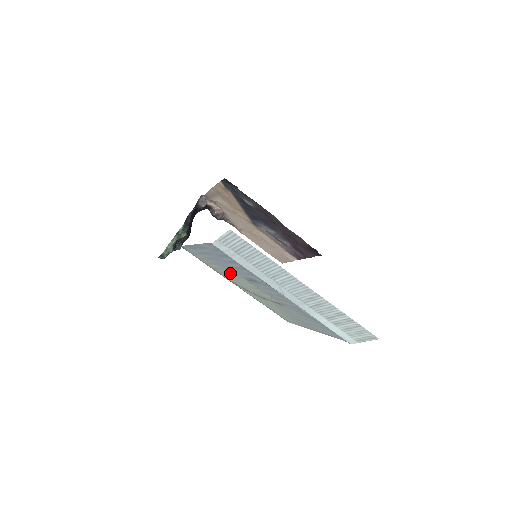
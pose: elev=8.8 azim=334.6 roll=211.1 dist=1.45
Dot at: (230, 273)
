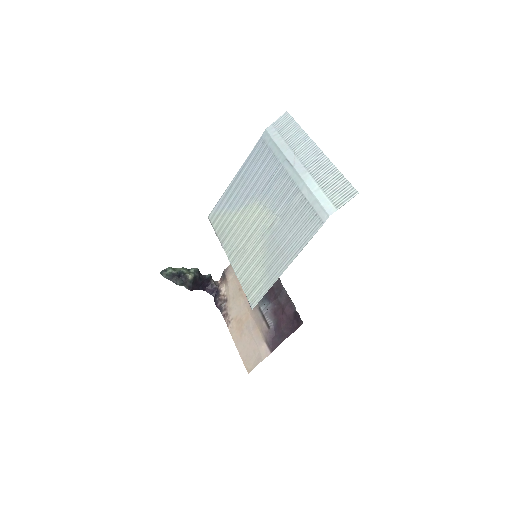
Dot at: (242, 212)
